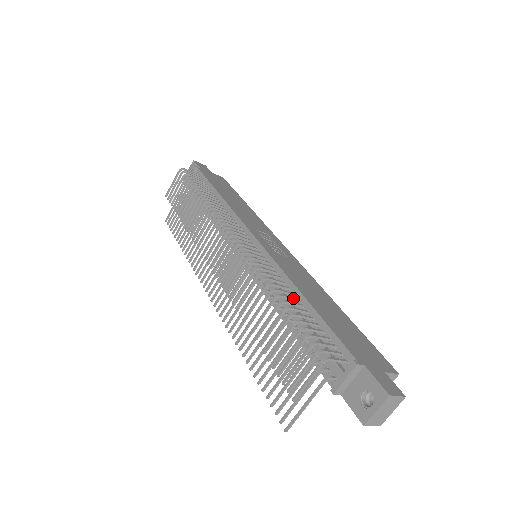
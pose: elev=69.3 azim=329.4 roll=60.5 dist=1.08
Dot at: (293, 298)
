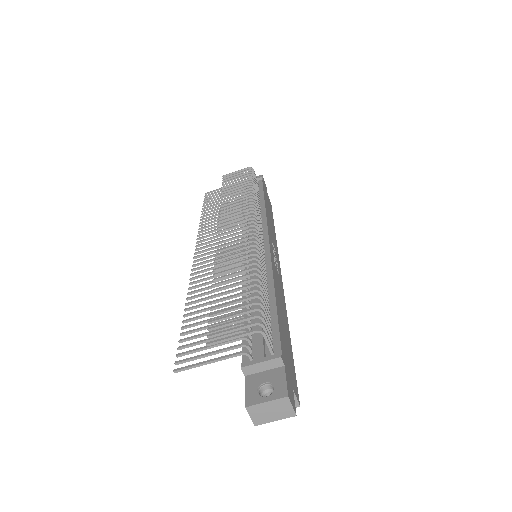
Dot at: (266, 288)
